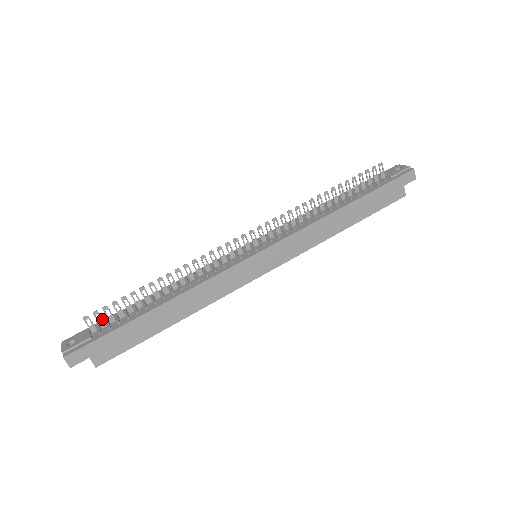
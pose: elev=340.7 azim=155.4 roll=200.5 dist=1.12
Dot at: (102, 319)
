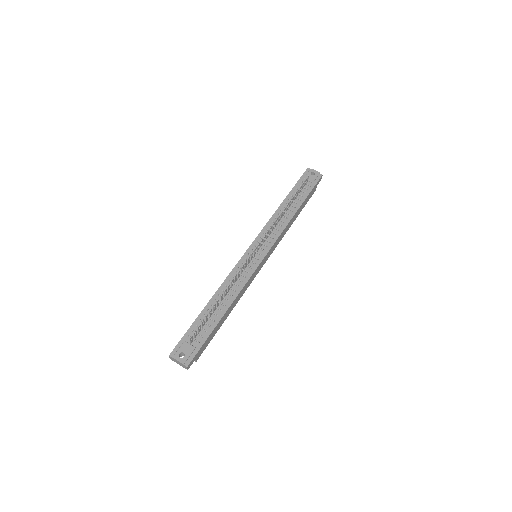
Dot at: (196, 333)
